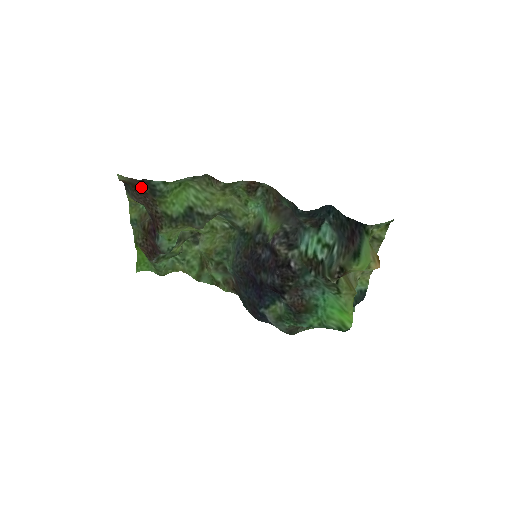
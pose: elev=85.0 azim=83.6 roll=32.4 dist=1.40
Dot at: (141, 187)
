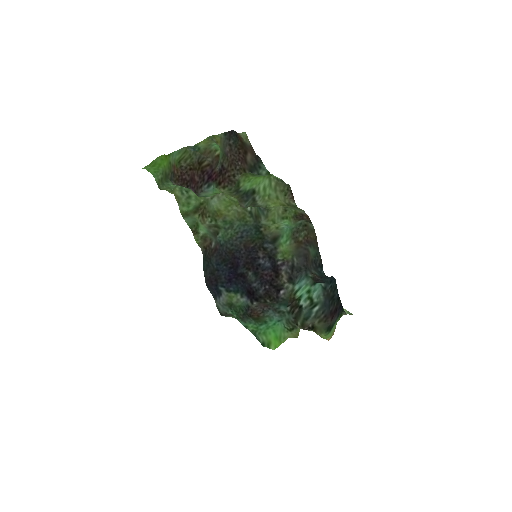
Dot at: (248, 155)
